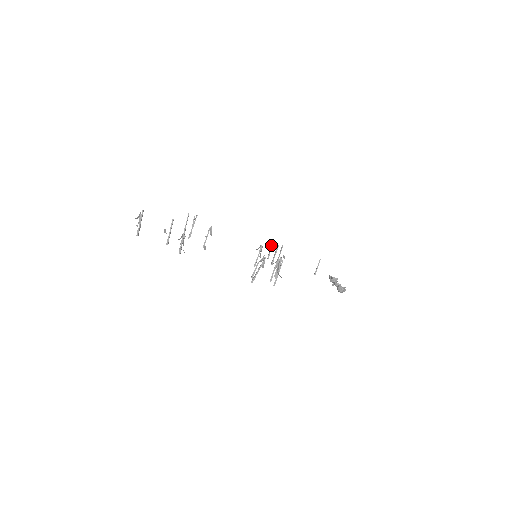
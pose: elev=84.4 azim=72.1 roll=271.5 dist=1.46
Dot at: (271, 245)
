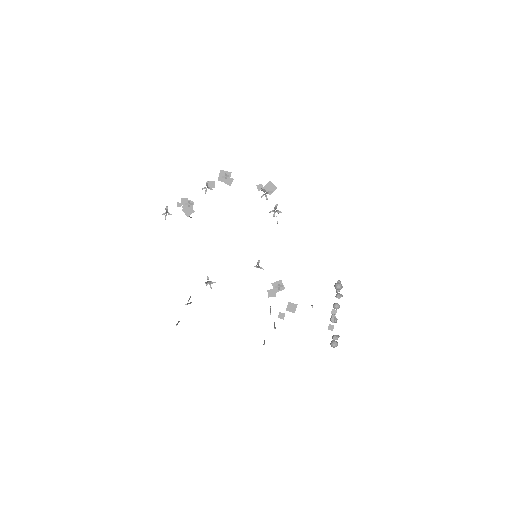
Dot at: occluded
